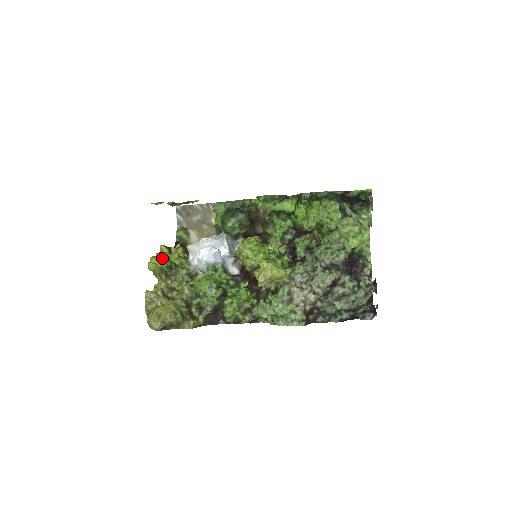
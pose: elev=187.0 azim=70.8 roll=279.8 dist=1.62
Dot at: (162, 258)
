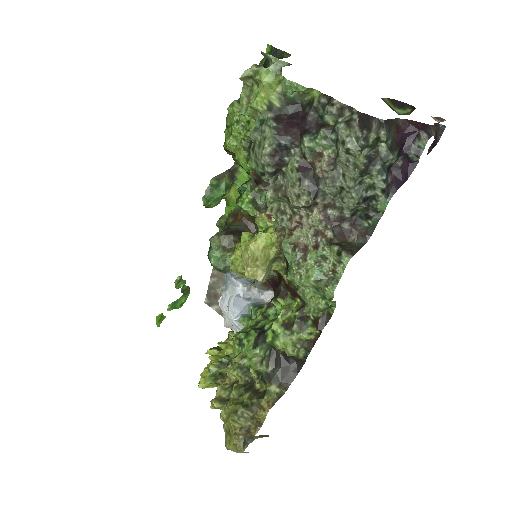
Dot at: occluded
